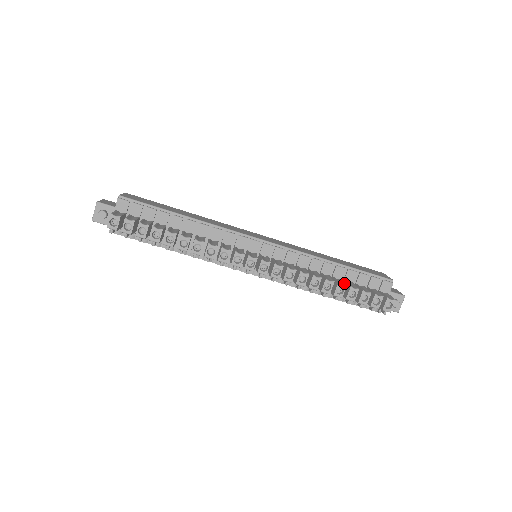
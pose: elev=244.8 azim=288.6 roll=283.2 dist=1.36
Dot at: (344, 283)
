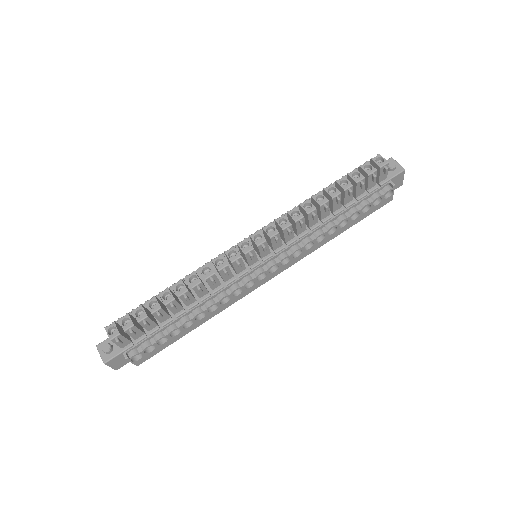
Dot at: (329, 187)
